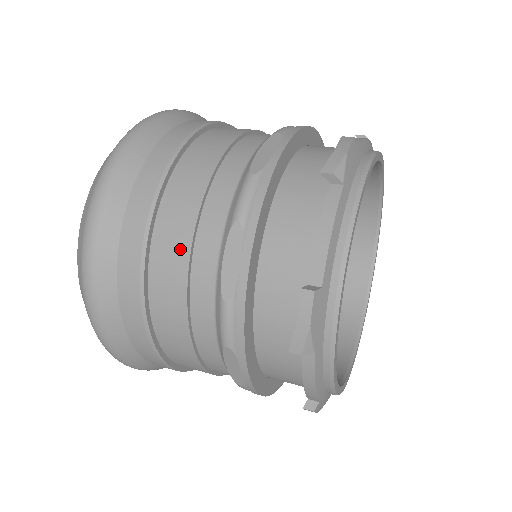
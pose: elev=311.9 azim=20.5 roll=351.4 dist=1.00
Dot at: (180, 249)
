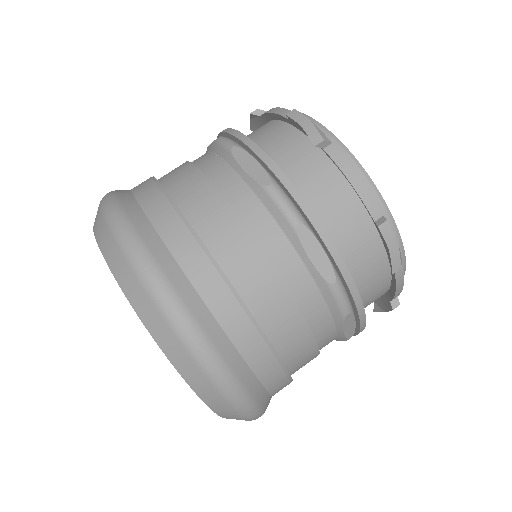
Dot at: (270, 282)
